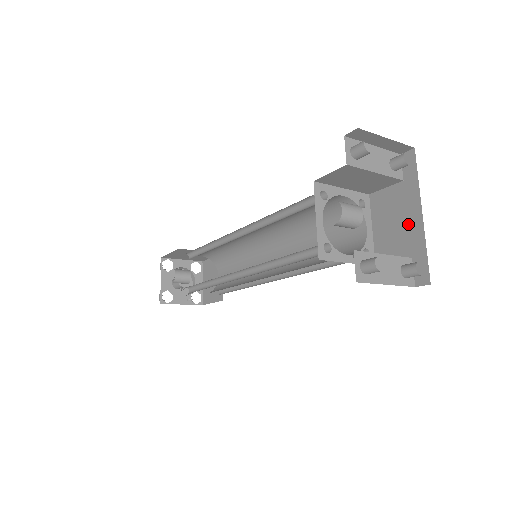
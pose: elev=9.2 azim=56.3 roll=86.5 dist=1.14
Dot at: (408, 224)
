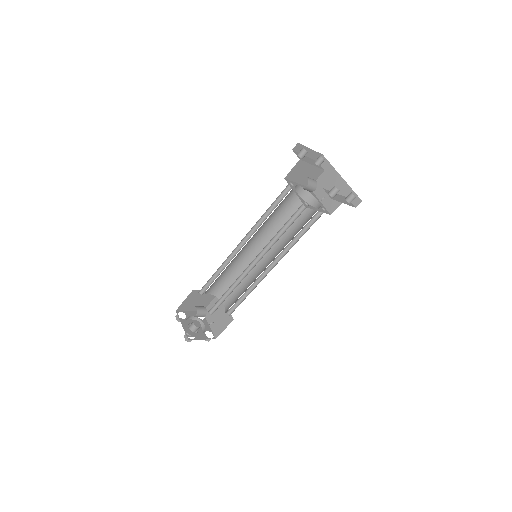
Dot at: (337, 185)
